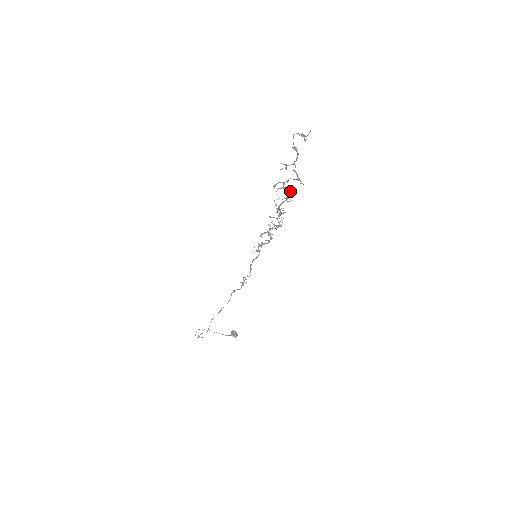
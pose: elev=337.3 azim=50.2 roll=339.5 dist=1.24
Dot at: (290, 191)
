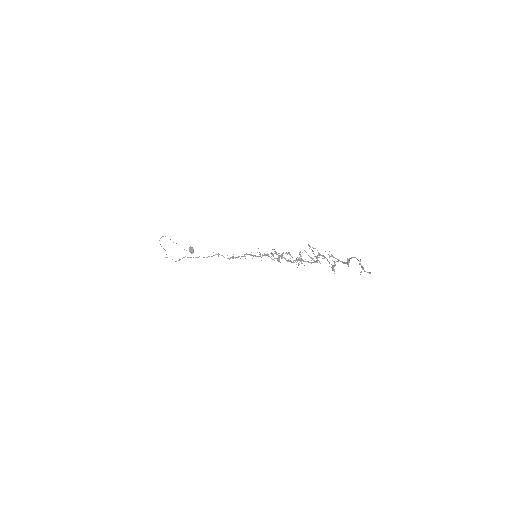
Dot at: (320, 263)
